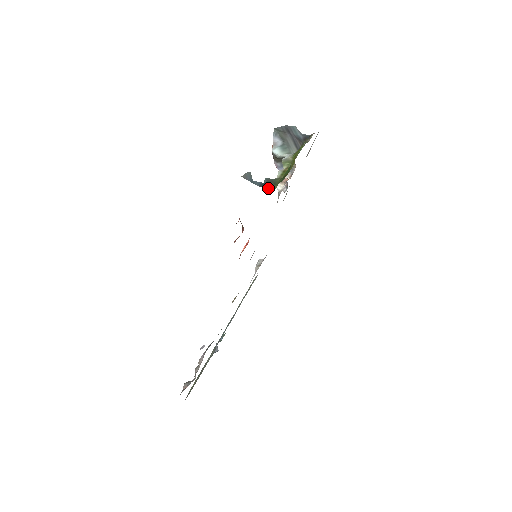
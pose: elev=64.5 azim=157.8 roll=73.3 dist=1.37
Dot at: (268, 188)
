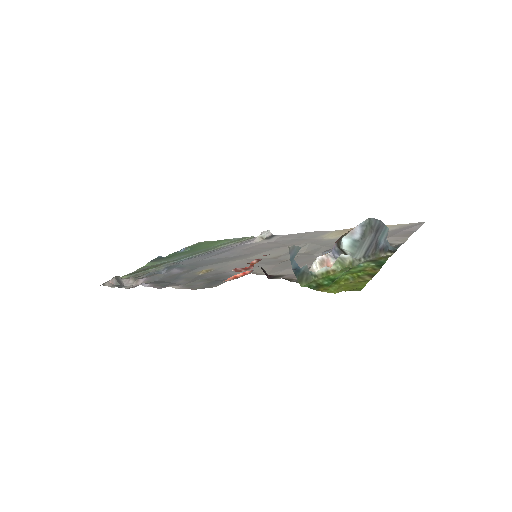
Dot at: (297, 279)
